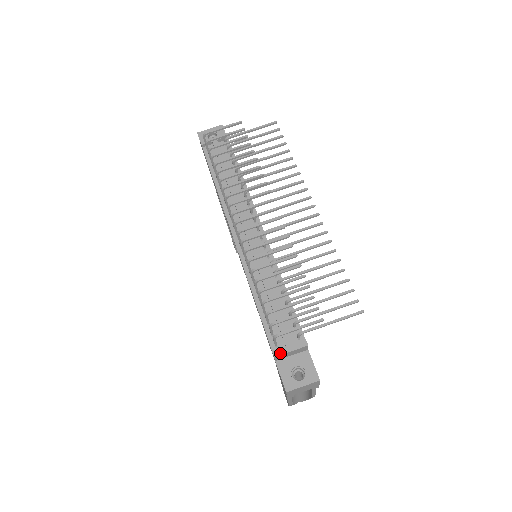
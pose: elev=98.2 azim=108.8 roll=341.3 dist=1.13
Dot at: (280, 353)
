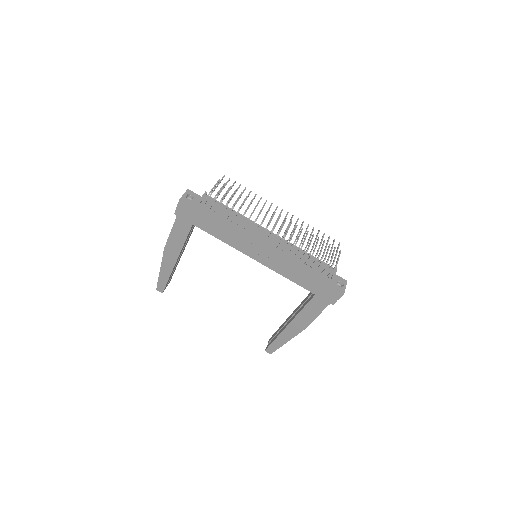
Dot at: (334, 277)
